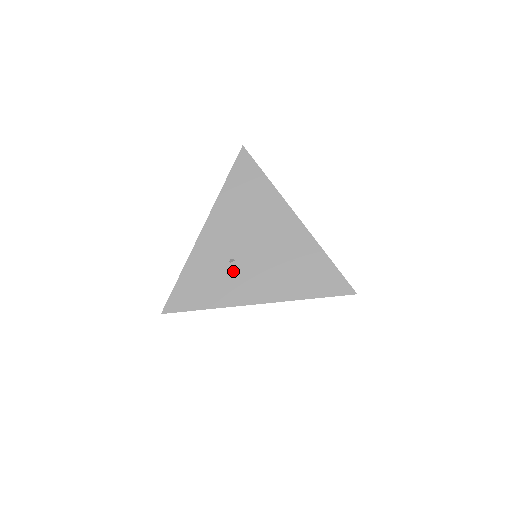
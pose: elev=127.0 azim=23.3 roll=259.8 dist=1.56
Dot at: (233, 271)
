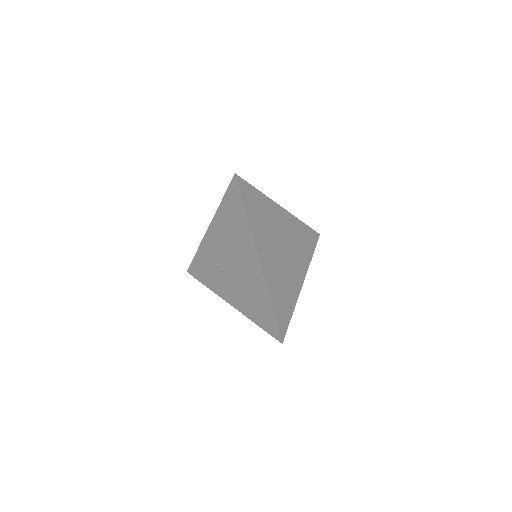
Dot at: (220, 272)
